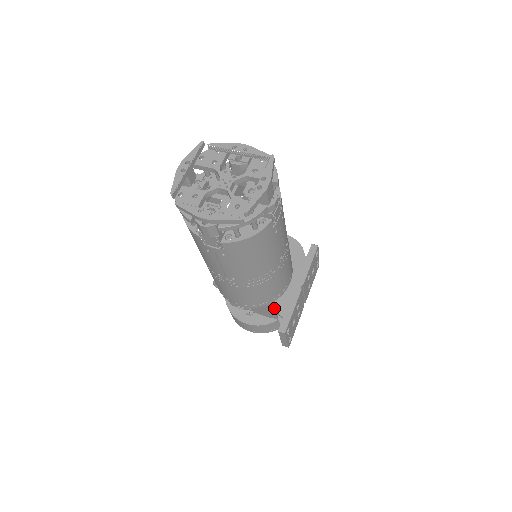
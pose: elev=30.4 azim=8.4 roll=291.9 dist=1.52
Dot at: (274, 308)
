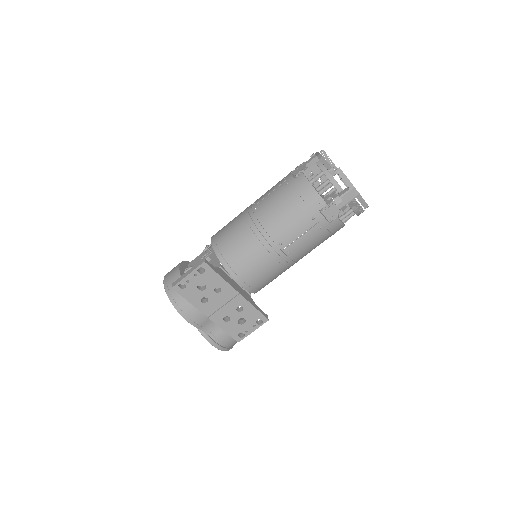
Dot at: occluded
